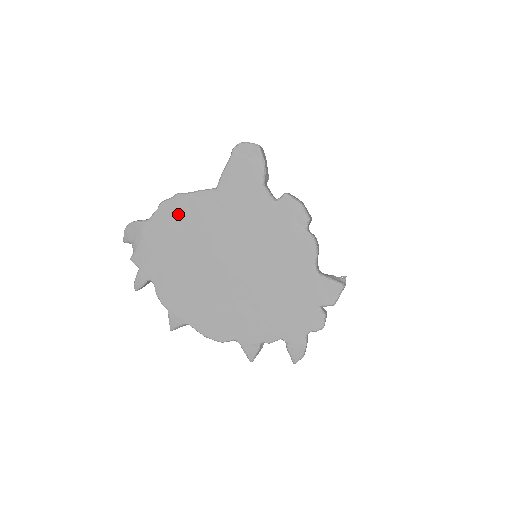
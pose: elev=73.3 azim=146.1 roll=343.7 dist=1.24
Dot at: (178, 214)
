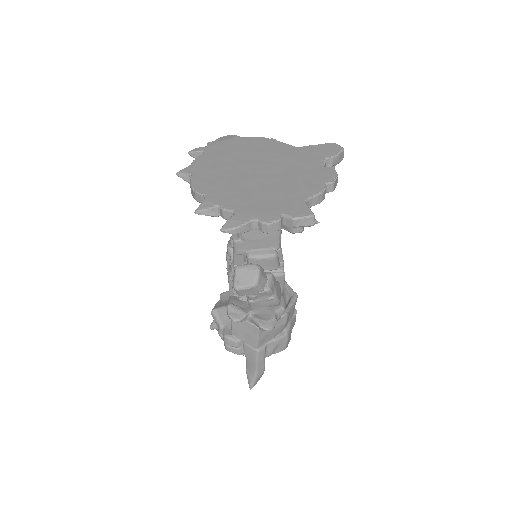
Dot at: (262, 143)
